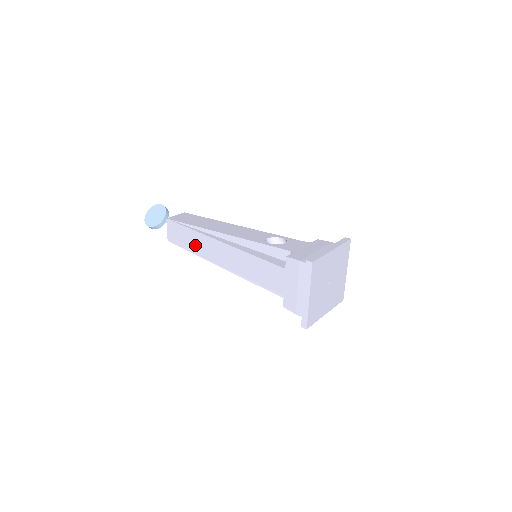
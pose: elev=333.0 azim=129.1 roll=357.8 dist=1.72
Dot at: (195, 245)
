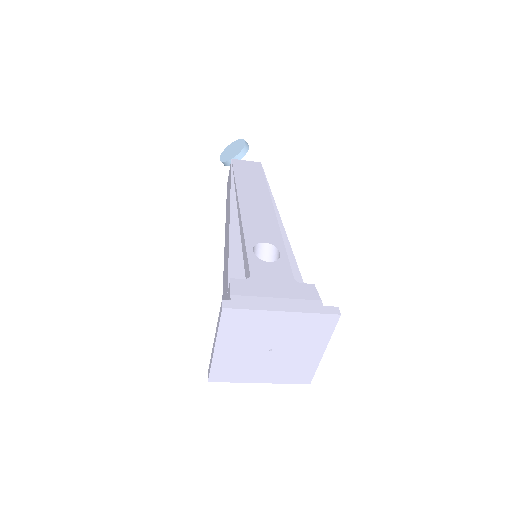
Dot at: (227, 204)
